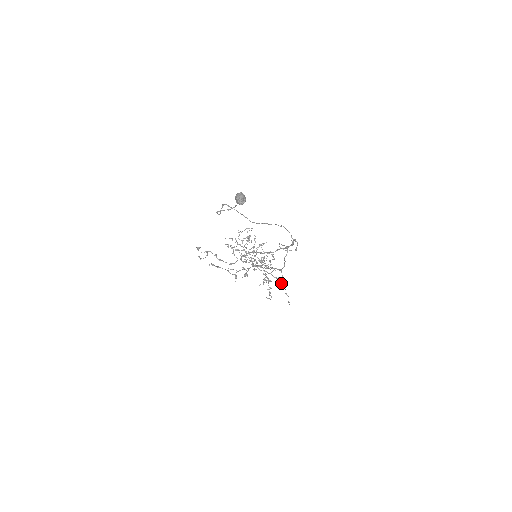
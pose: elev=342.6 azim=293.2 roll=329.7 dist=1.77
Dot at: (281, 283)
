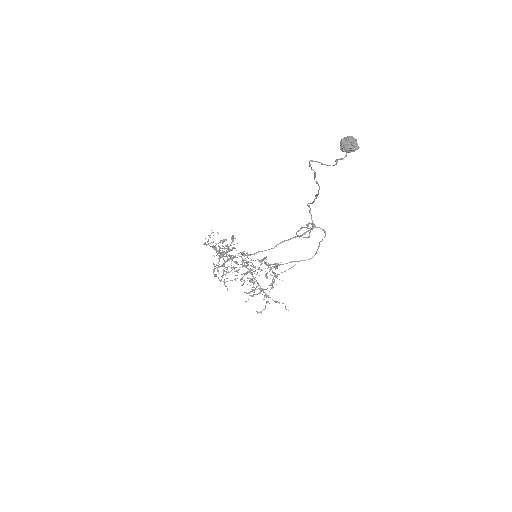
Dot at: (257, 294)
